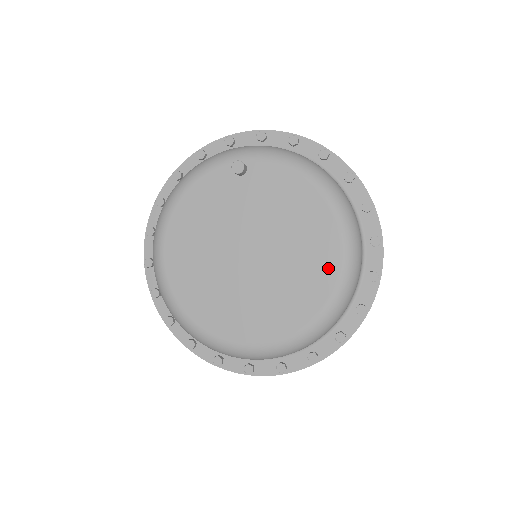
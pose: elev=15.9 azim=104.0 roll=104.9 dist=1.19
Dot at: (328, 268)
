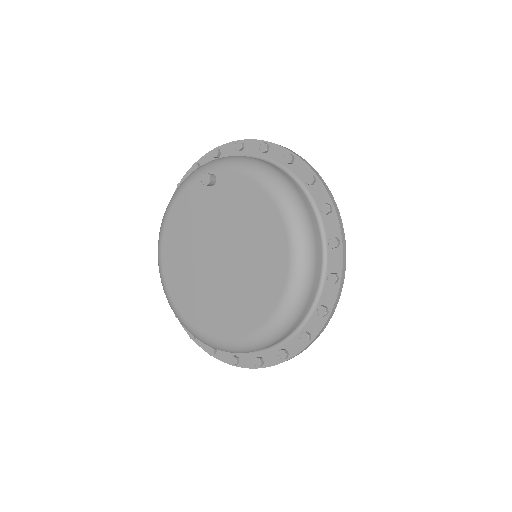
Dot at: (279, 271)
